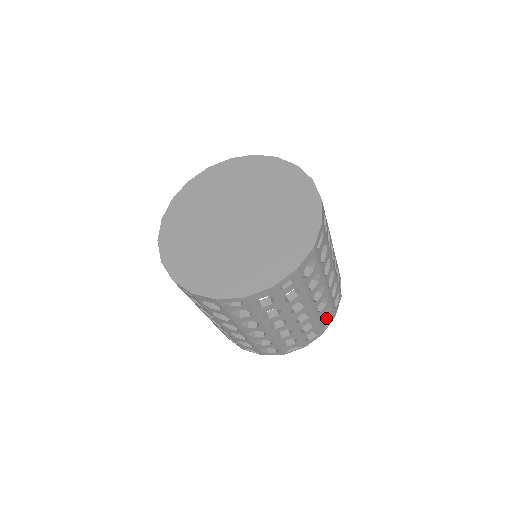
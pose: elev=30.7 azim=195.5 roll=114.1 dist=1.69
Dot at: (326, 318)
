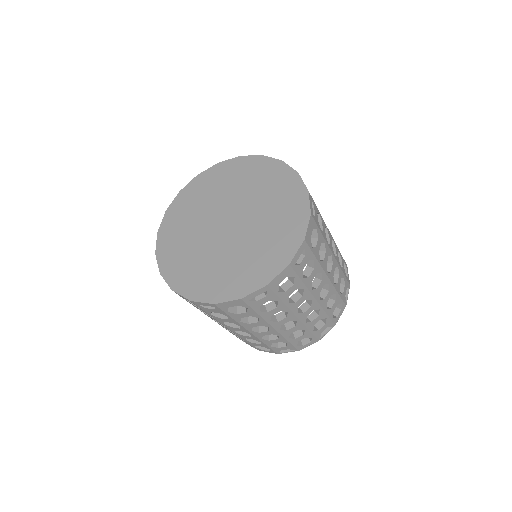
Dot at: occluded
